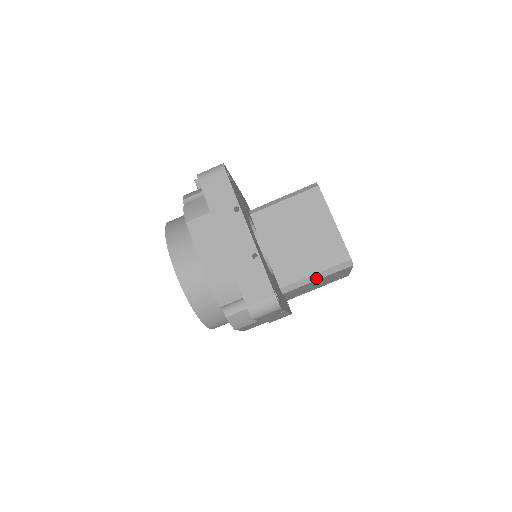
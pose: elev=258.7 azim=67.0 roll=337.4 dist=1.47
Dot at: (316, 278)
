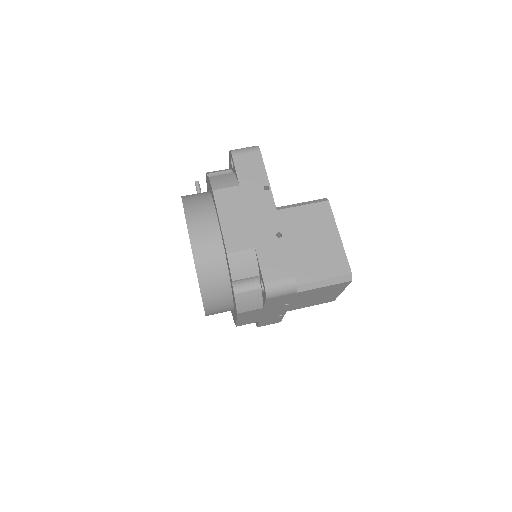
Dot at: (315, 286)
